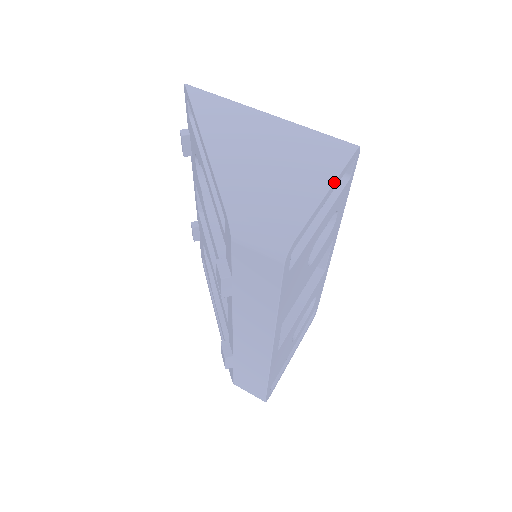
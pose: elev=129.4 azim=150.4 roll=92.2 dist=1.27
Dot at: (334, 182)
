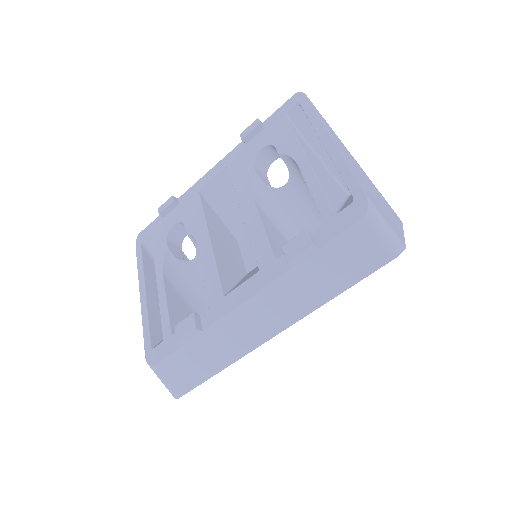
Dot at: (403, 231)
